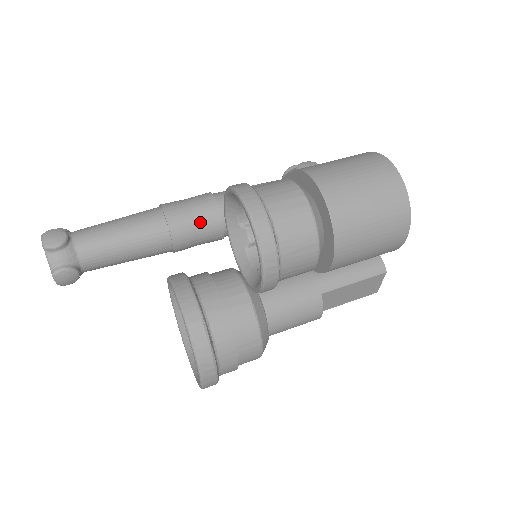
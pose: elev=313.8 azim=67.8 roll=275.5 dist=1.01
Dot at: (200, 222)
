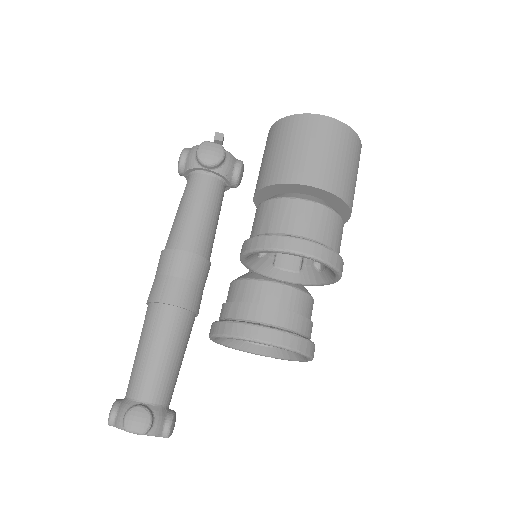
Dot at: (198, 279)
